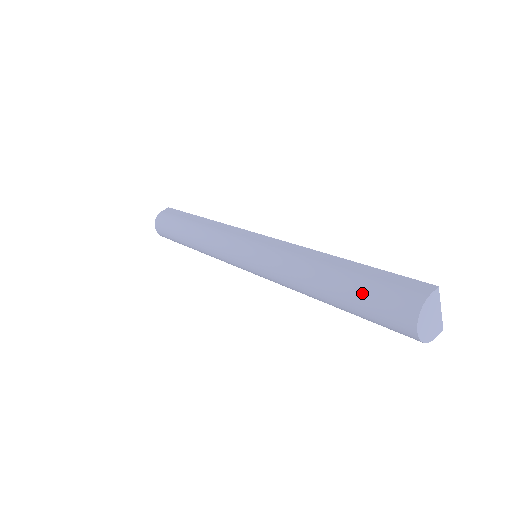
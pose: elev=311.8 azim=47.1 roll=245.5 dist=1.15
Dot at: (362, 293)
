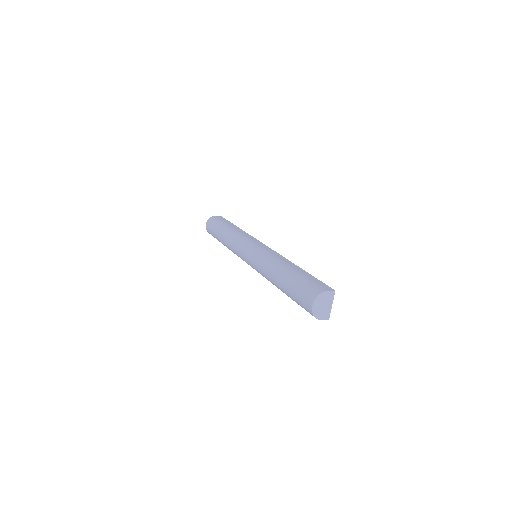
Dot at: (298, 281)
